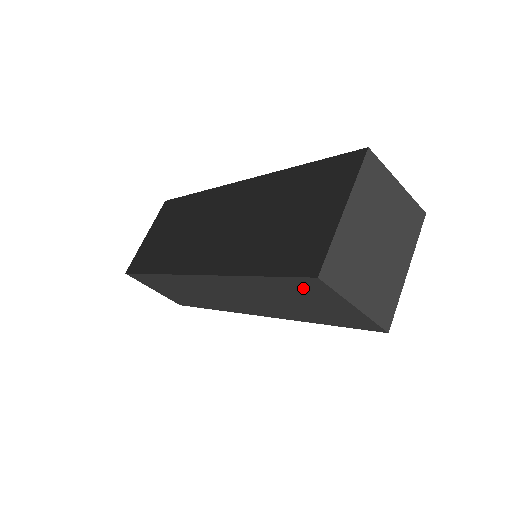
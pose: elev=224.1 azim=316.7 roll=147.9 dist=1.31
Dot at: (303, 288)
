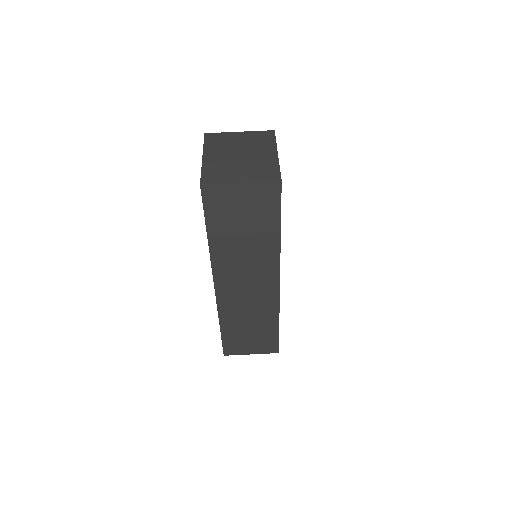
Dot at: (218, 205)
